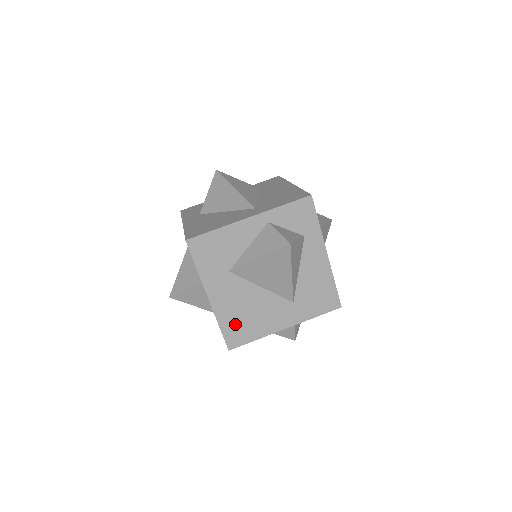
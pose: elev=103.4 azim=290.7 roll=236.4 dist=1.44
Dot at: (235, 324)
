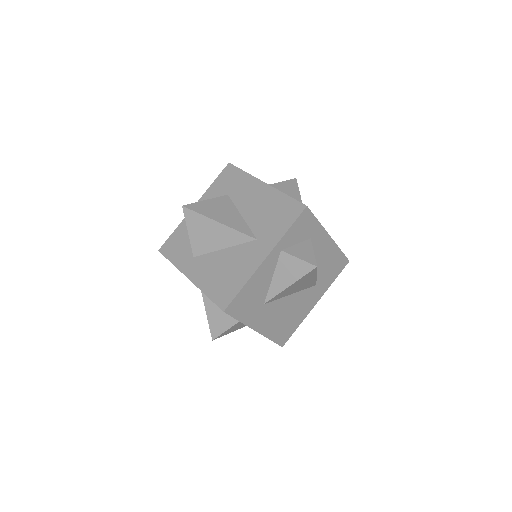
Dot at: (281, 330)
